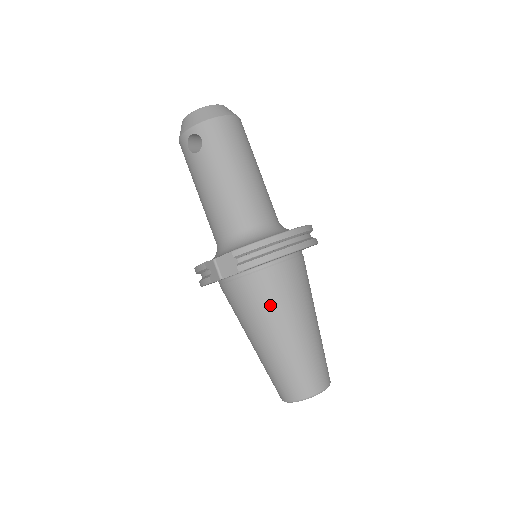
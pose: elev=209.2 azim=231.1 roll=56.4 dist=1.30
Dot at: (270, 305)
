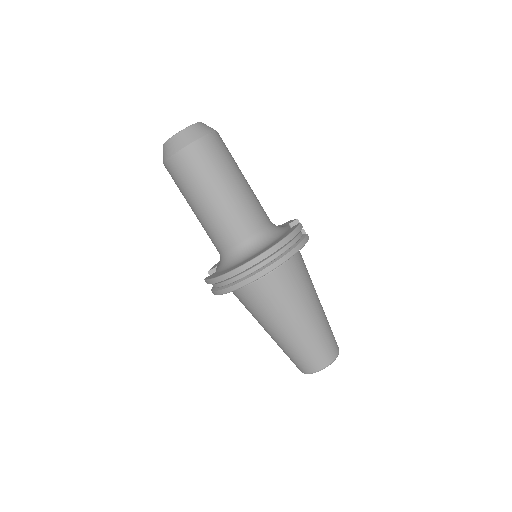
Dot at: (251, 312)
